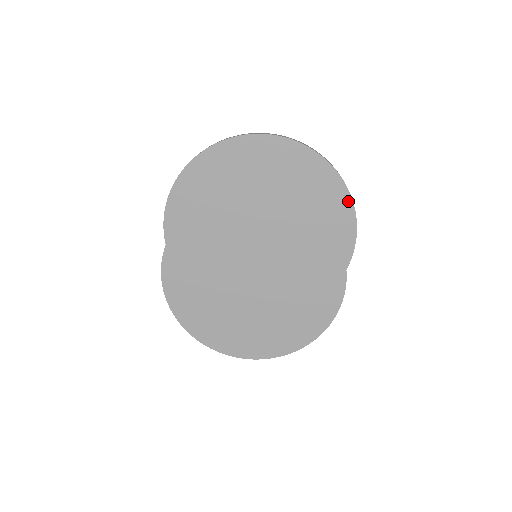
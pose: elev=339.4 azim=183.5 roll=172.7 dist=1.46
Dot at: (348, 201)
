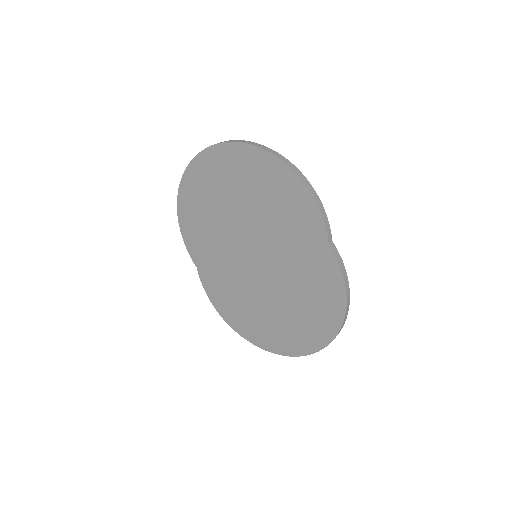
Dot at: (292, 175)
